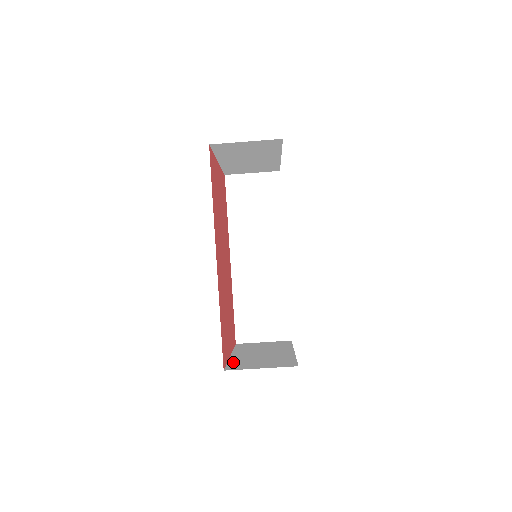
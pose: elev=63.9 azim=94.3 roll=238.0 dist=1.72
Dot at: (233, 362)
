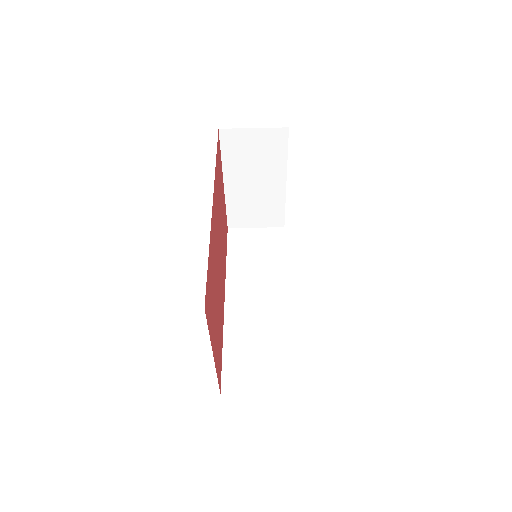
Dot at: occluded
